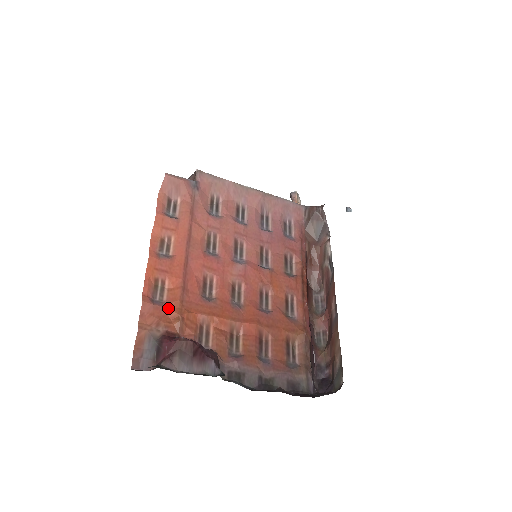
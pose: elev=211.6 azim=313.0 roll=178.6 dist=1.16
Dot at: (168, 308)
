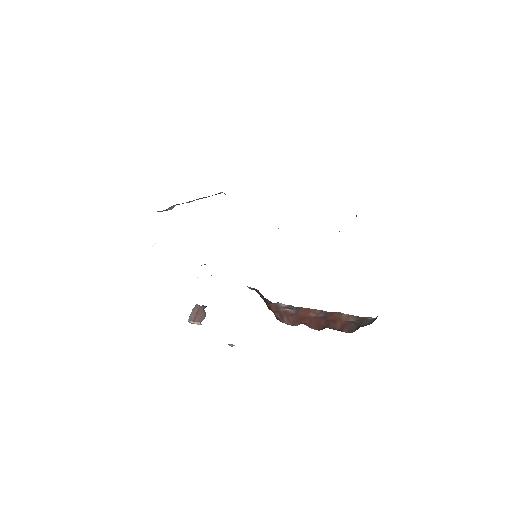
Dot at: occluded
